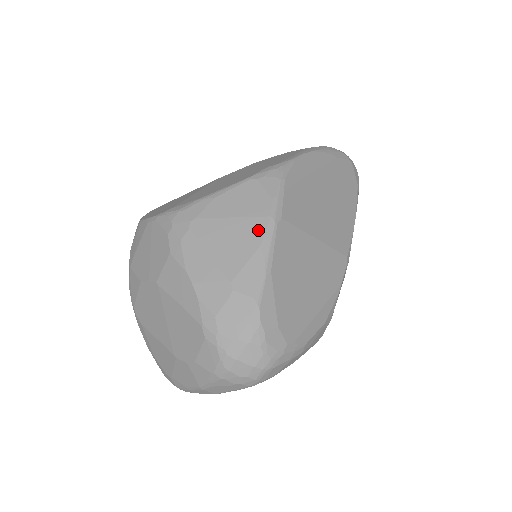
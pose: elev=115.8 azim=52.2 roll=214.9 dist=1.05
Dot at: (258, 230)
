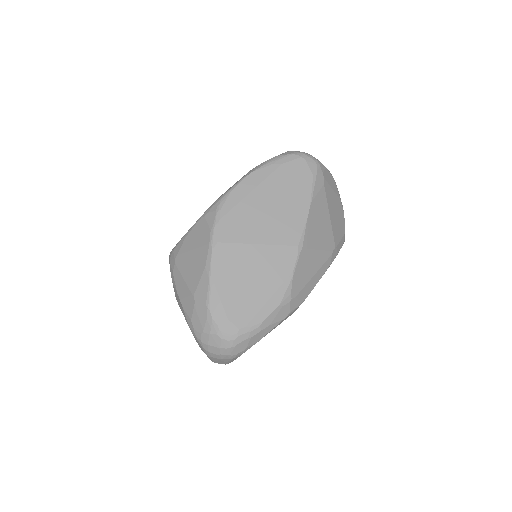
Dot at: (204, 256)
